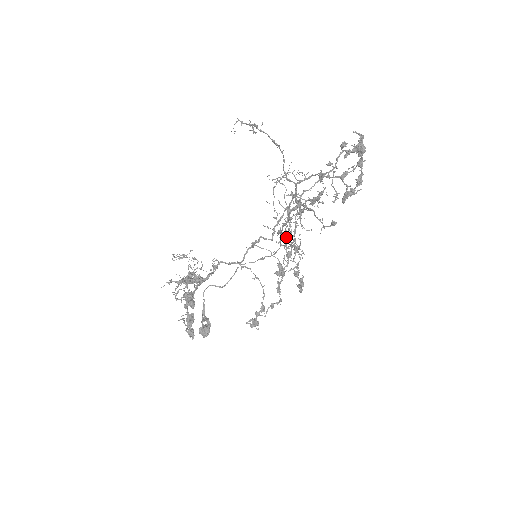
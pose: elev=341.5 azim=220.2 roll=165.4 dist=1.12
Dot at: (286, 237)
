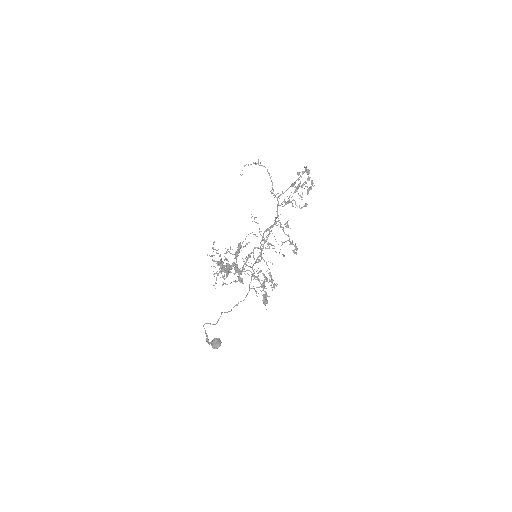
Dot at: (270, 244)
